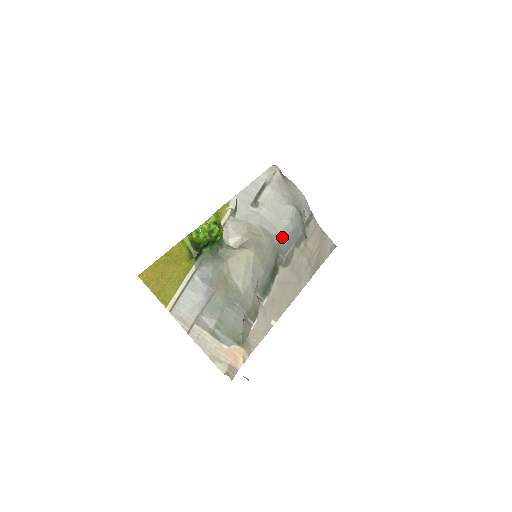
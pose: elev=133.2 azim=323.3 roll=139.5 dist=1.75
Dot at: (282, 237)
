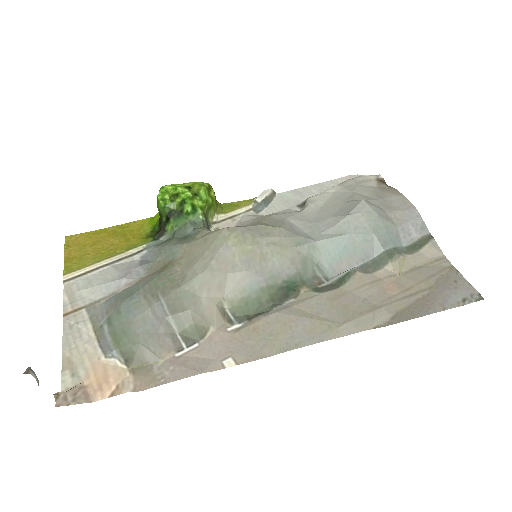
Dot at: (321, 239)
